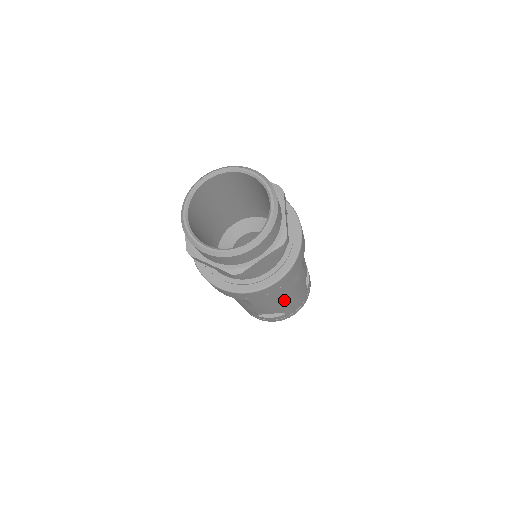
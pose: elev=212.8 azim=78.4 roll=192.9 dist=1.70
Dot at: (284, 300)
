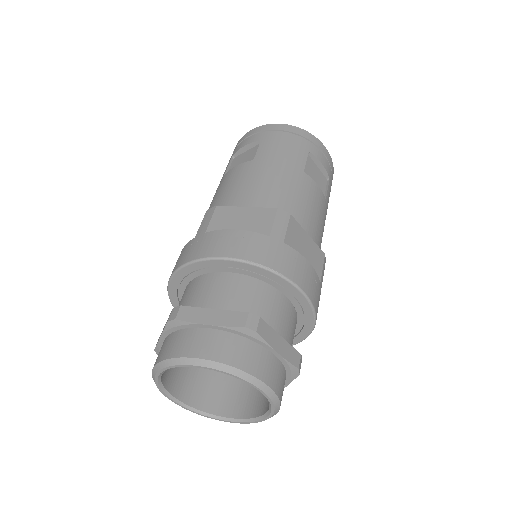
Dot at: occluded
